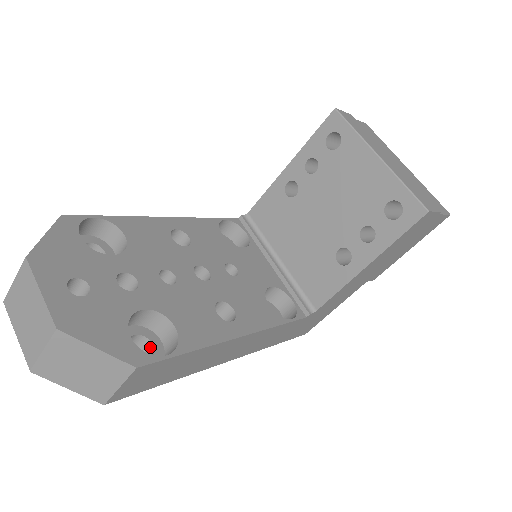
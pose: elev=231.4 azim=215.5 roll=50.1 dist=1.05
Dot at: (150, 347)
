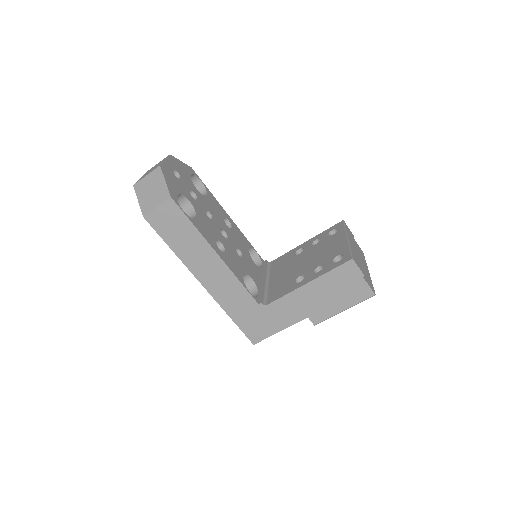
Dot at: occluded
